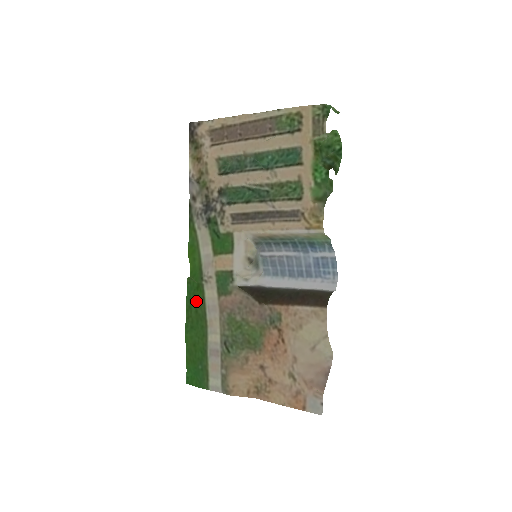
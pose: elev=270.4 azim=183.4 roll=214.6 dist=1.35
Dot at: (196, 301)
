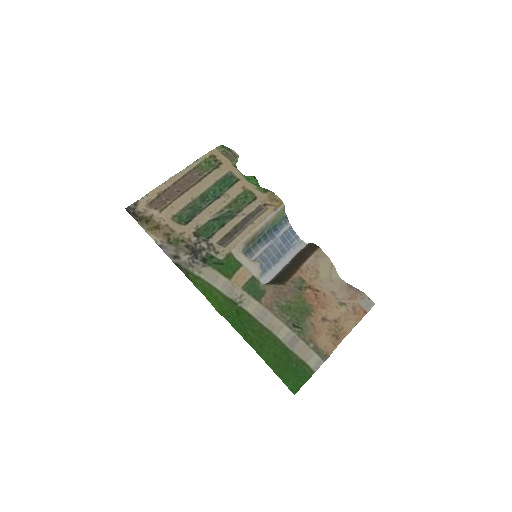
Dot at: (246, 324)
